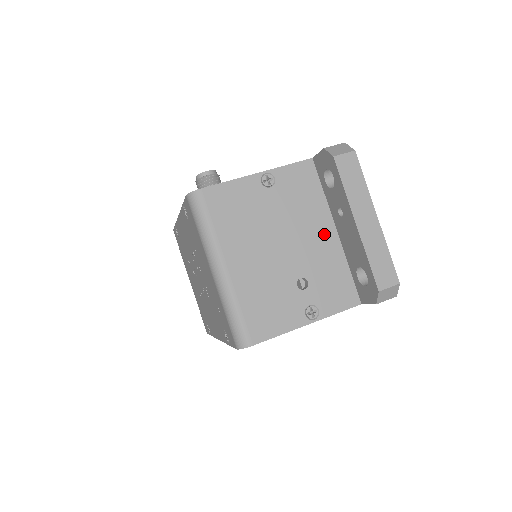
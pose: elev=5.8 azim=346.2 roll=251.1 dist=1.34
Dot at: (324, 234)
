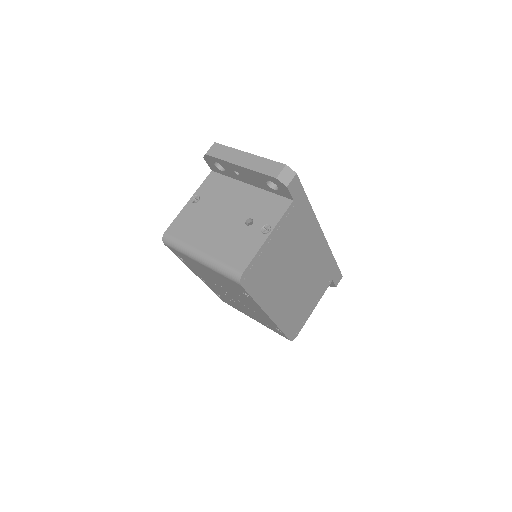
Dot at: (244, 192)
